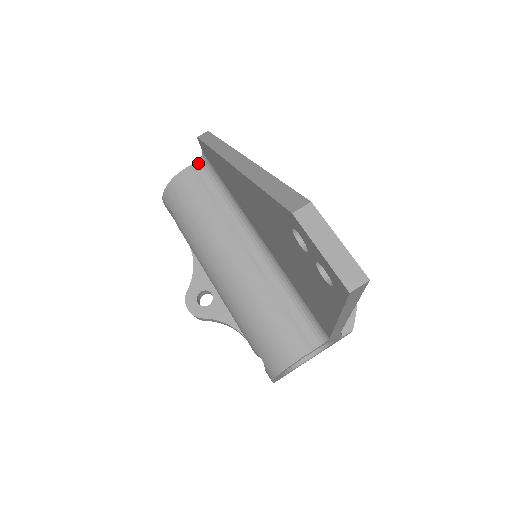
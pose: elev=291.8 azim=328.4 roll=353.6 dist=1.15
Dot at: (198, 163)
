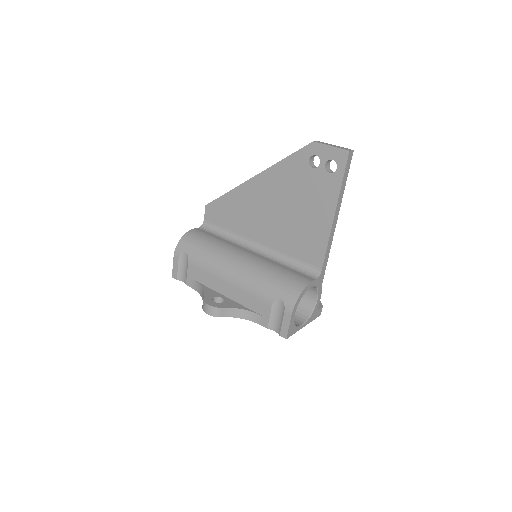
Dot at: (200, 227)
